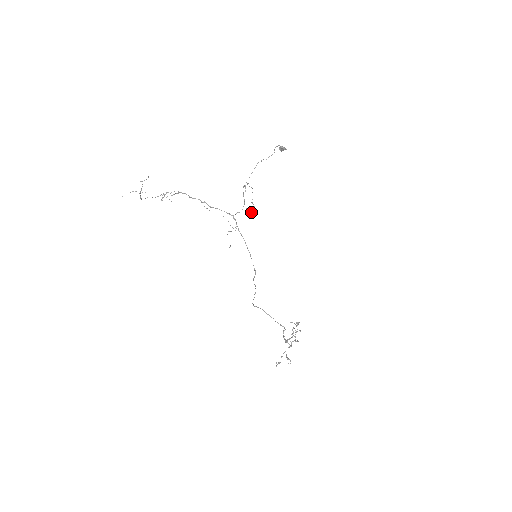
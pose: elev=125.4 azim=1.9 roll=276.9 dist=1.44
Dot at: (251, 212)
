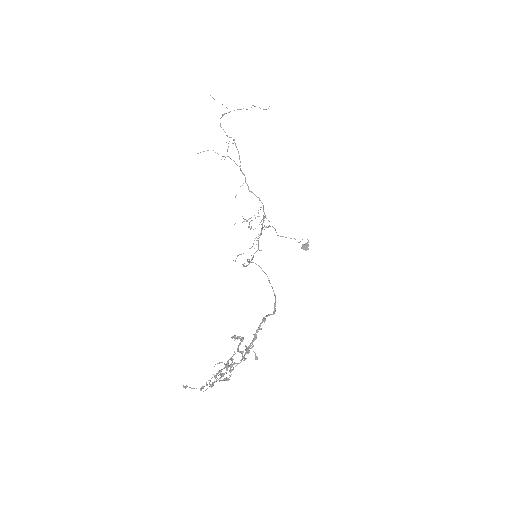
Dot at: (256, 244)
